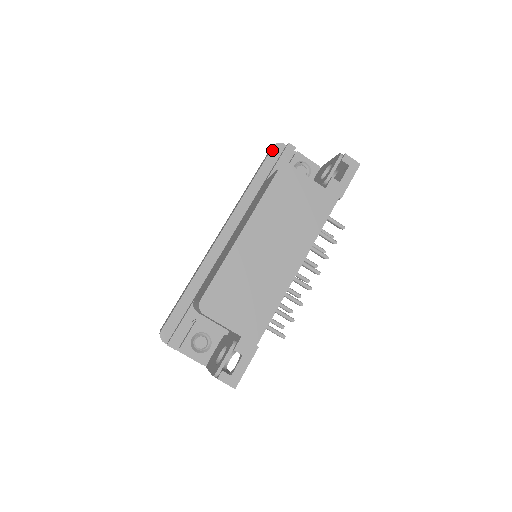
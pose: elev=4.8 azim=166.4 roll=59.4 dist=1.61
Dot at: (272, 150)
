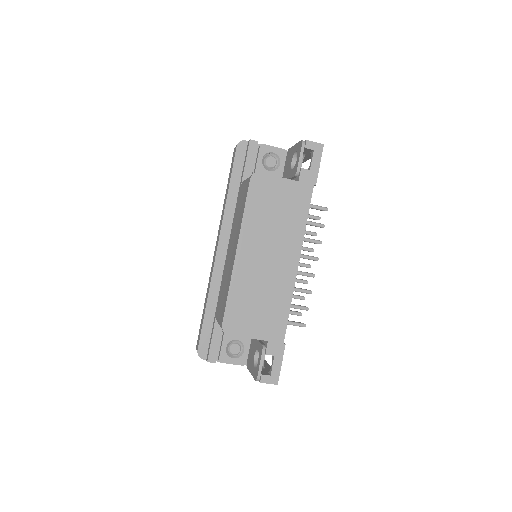
Dot at: (237, 151)
